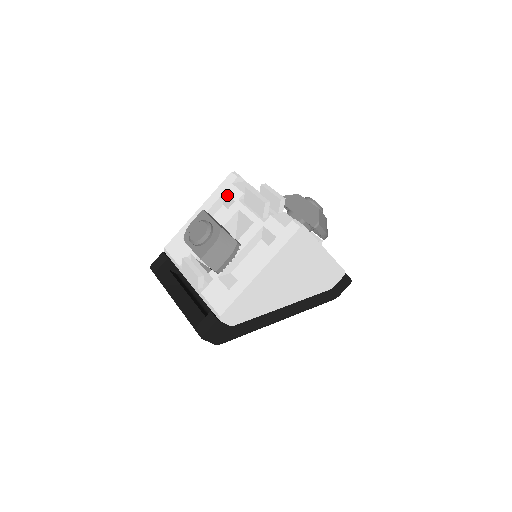
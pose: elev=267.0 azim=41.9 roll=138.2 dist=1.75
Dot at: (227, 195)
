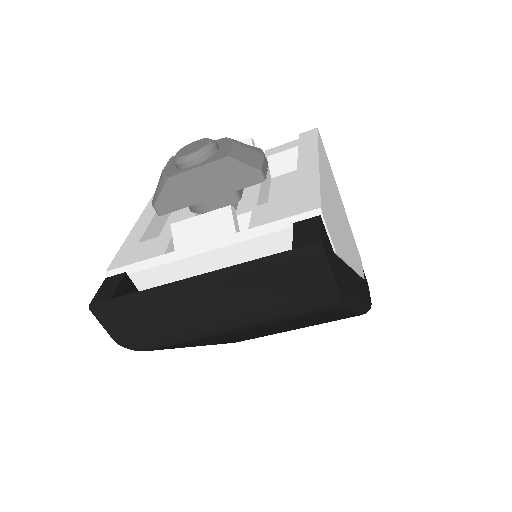
Dot at: occluded
